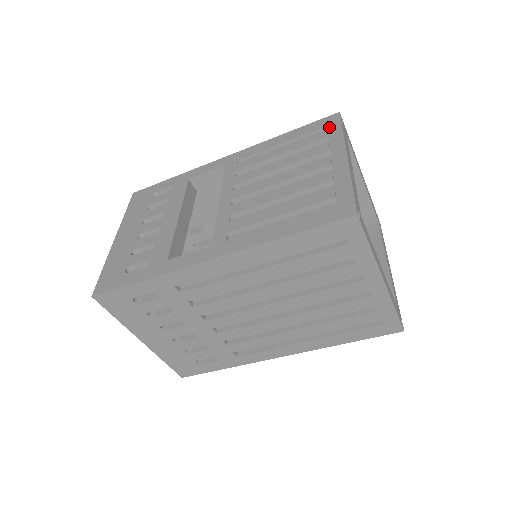
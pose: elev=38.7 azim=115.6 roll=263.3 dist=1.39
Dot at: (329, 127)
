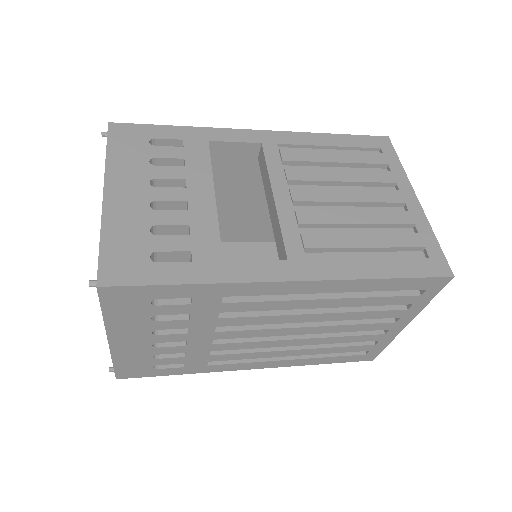
Dot at: (384, 151)
